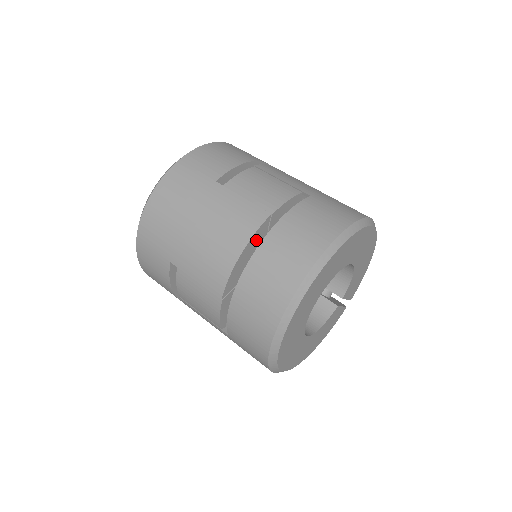
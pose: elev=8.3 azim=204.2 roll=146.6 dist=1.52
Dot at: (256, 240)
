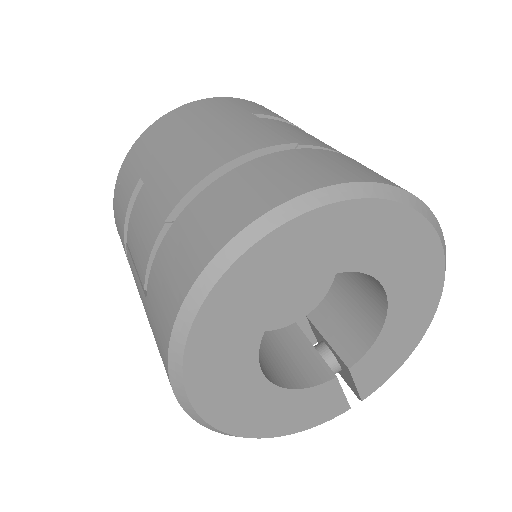
Dot at: occluded
